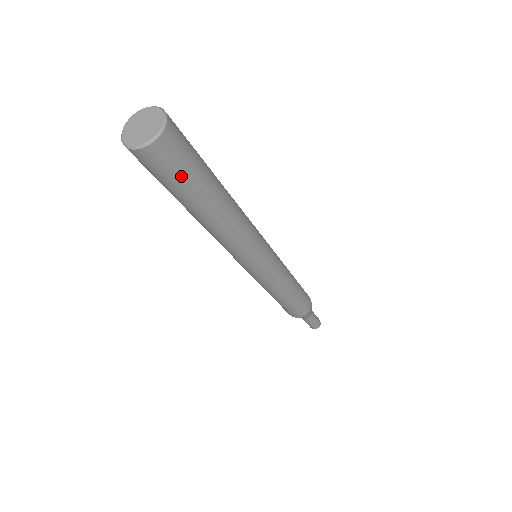
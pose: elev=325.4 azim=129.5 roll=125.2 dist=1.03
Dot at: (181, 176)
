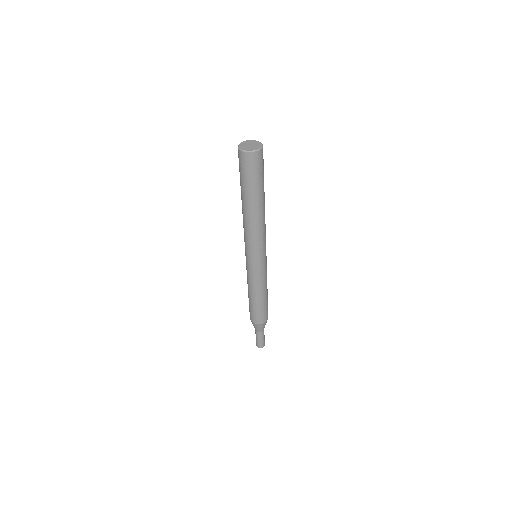
Dot at: (262, 173)
